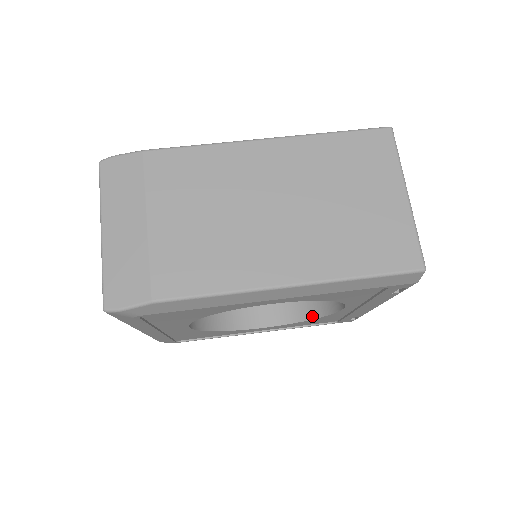
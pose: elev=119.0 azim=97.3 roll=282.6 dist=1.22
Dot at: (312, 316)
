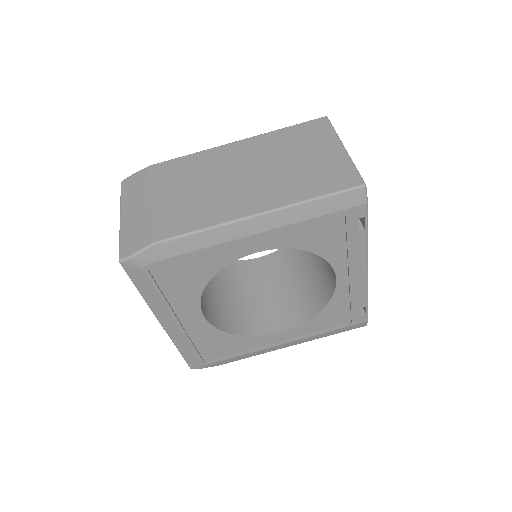
Dot at: (319, 308)
